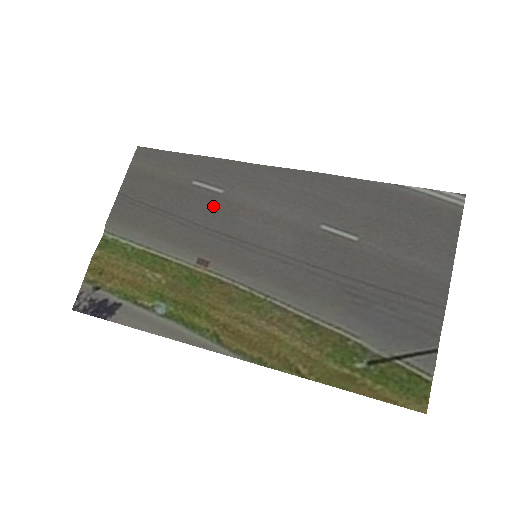
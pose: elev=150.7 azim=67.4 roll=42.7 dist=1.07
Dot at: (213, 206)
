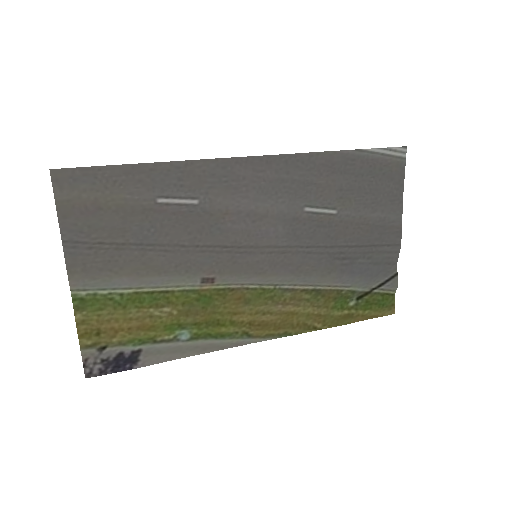
Dot at: (194, 221)
